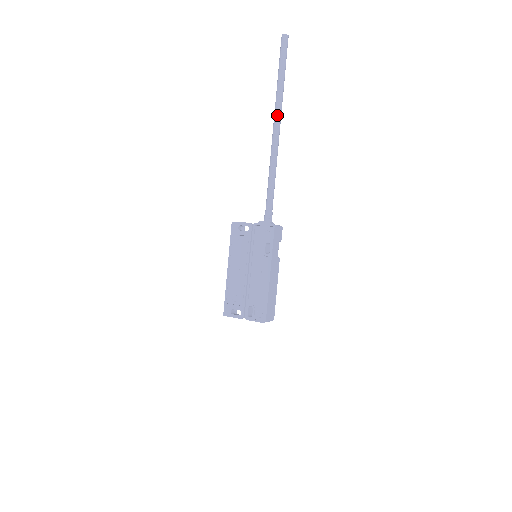
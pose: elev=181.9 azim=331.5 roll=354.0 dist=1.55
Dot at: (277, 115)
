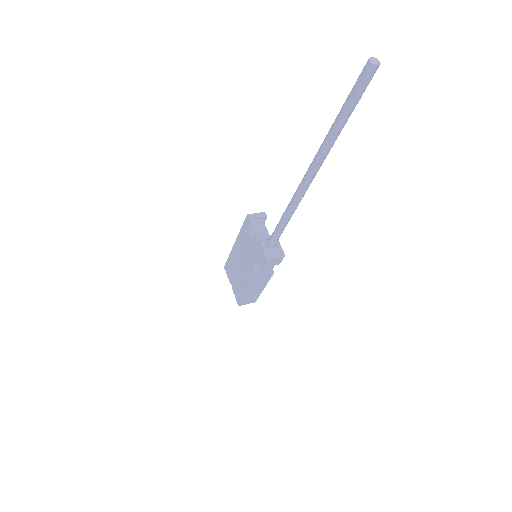
Dot at: (314, 164)
